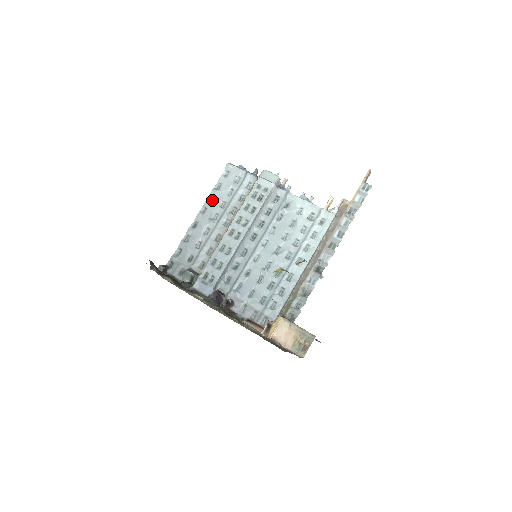
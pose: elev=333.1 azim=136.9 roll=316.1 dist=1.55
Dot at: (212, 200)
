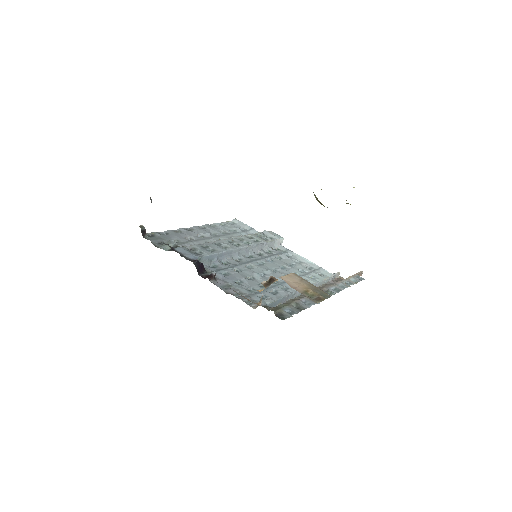
Dot at: (213, 227)
